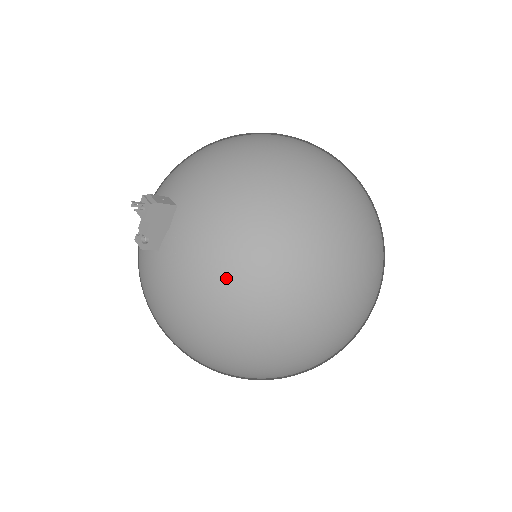
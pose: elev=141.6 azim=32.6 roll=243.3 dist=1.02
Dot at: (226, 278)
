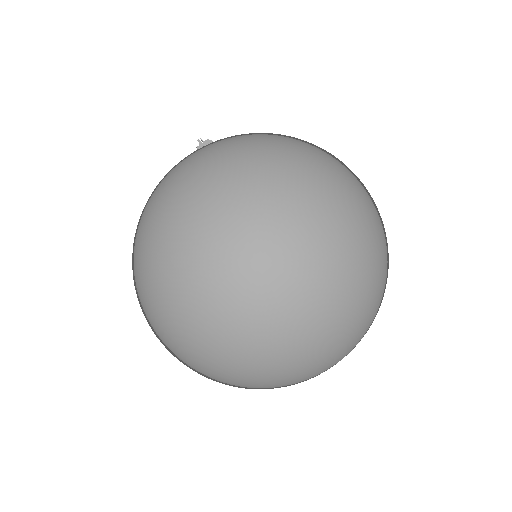
Dot at: (203, 148)
